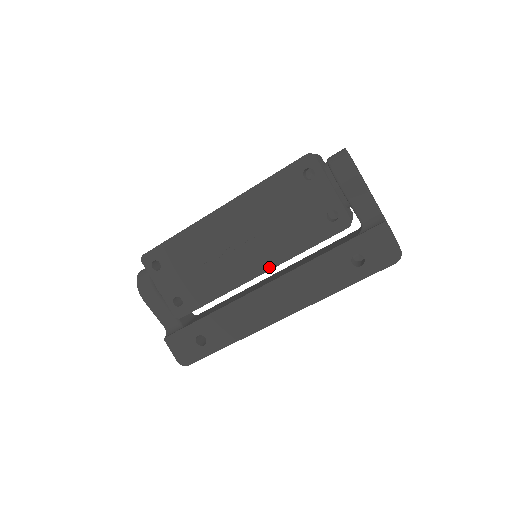
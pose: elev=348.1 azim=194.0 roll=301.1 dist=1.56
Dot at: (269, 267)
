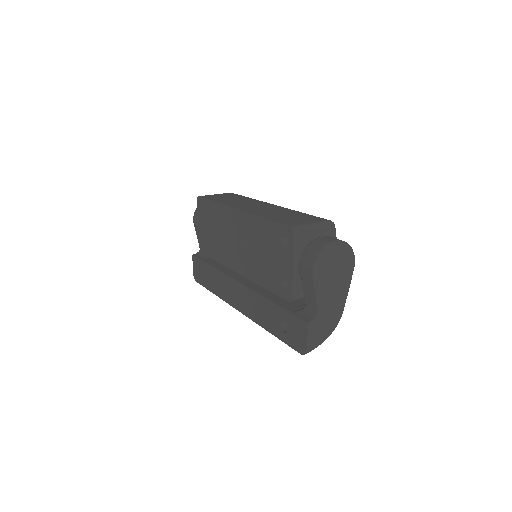
Dot at: (245, 274)
